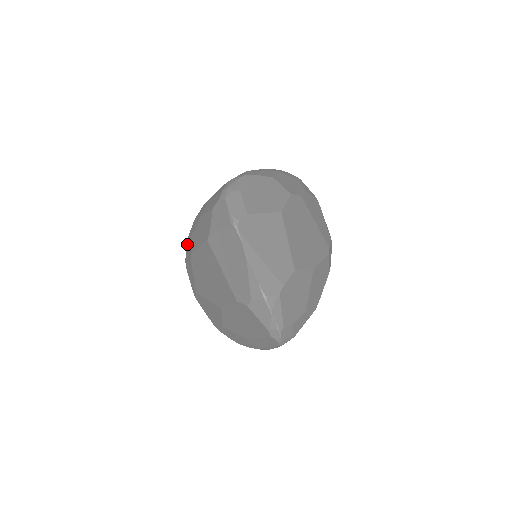
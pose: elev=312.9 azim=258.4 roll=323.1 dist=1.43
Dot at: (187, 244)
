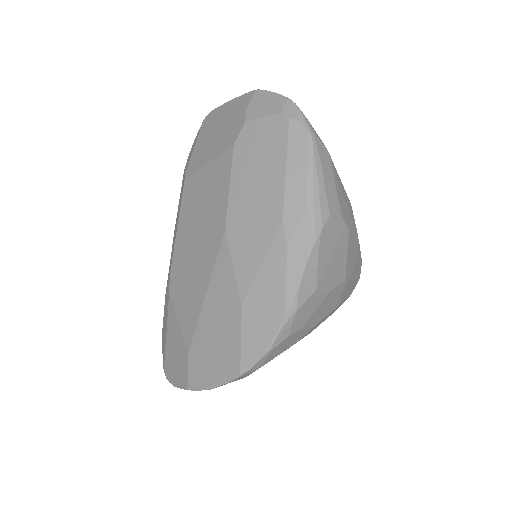
Dot at: (163, 328)
